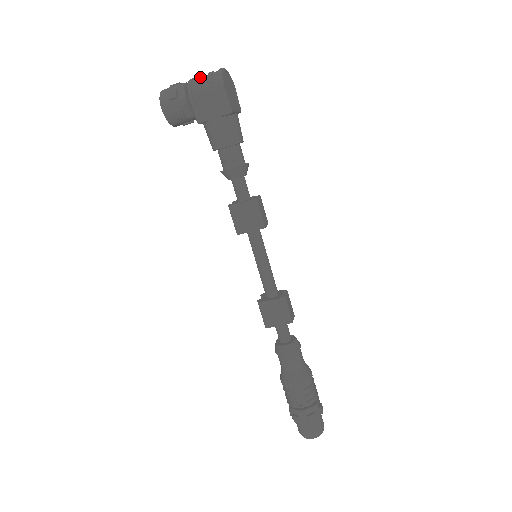
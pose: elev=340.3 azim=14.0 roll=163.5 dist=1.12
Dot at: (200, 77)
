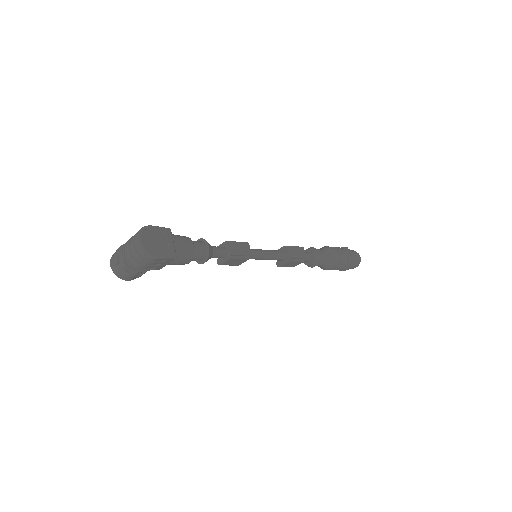
Dot at: (132, 258)
